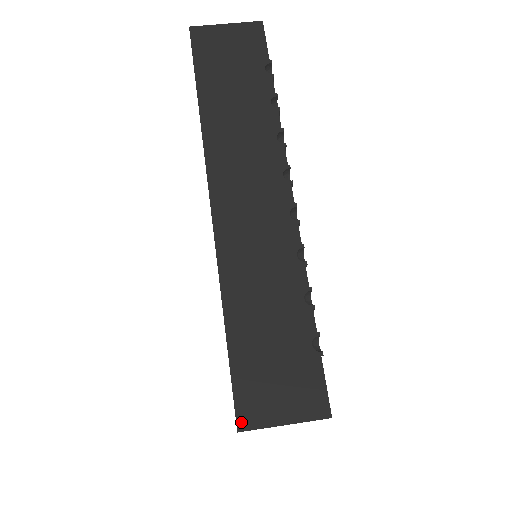
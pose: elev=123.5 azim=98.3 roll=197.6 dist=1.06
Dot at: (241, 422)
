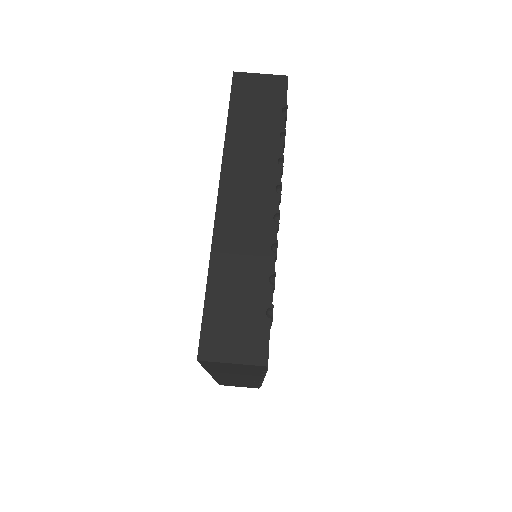
Dot at: (201, 354)
